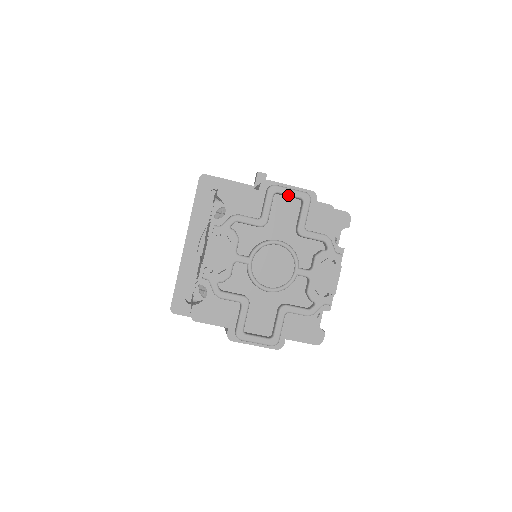
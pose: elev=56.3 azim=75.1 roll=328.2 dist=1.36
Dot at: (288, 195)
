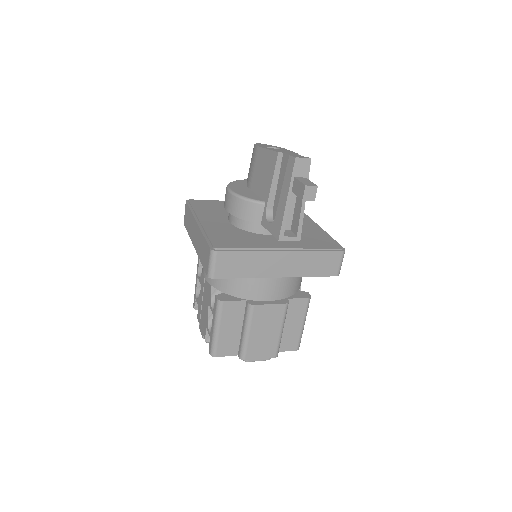
Dot at: occluded
